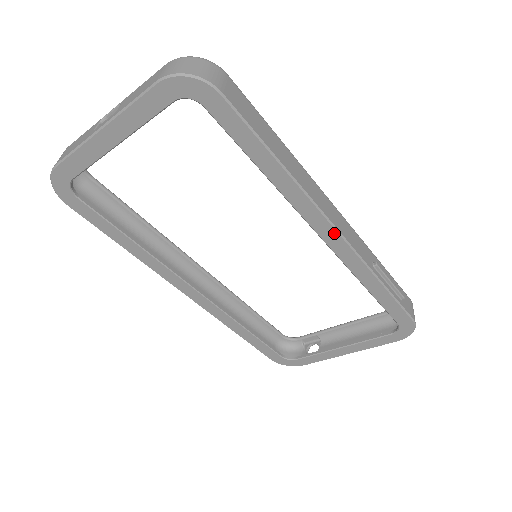
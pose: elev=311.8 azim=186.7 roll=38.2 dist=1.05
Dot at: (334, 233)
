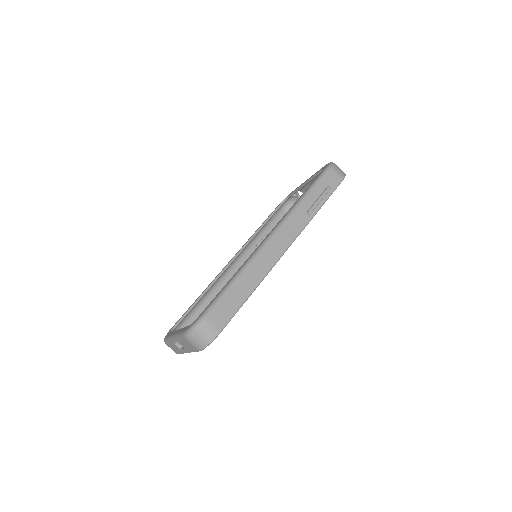
Dot at: (287, 249)
